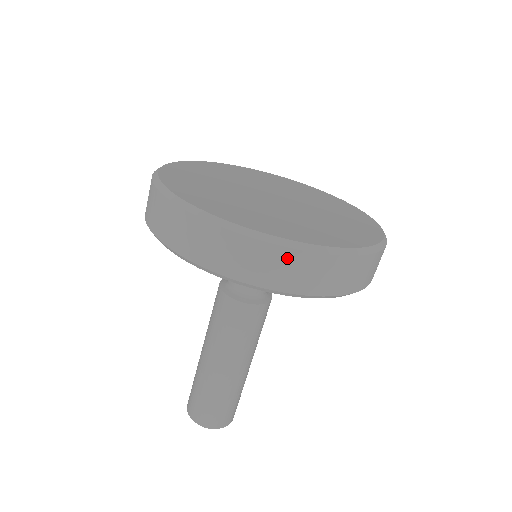
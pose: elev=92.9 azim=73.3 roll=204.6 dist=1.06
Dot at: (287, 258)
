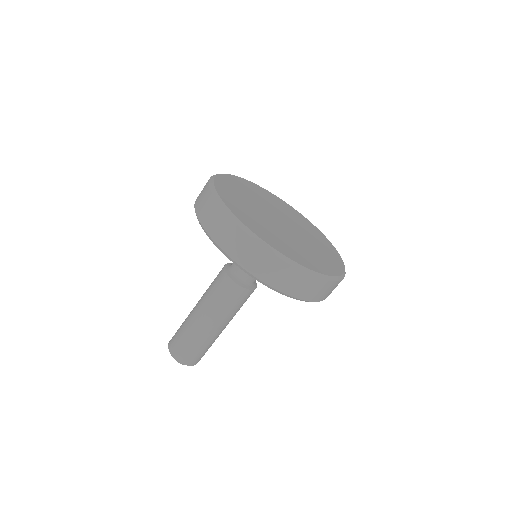
Dot at: (315, 283)
